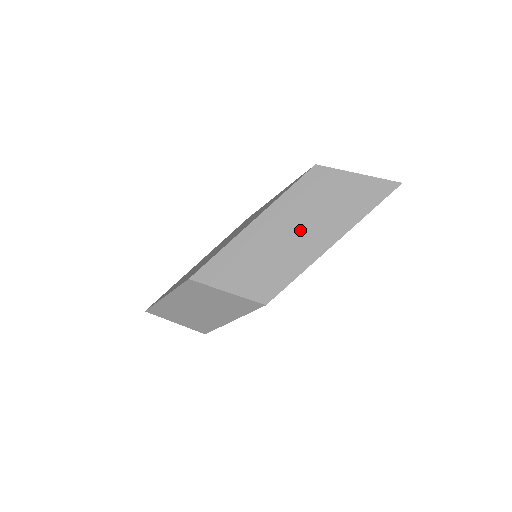
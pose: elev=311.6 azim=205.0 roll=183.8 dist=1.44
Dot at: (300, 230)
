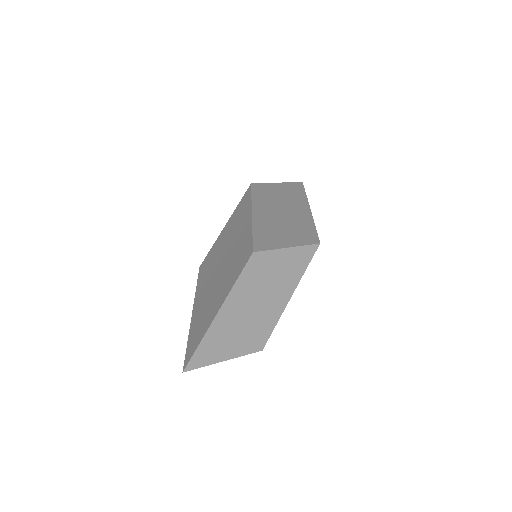
Dot at: (285, 208)
